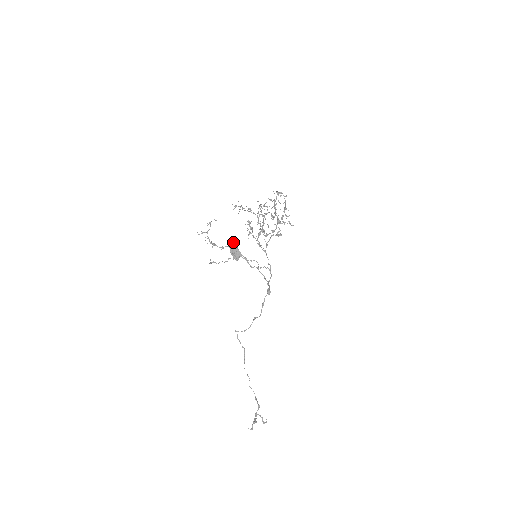
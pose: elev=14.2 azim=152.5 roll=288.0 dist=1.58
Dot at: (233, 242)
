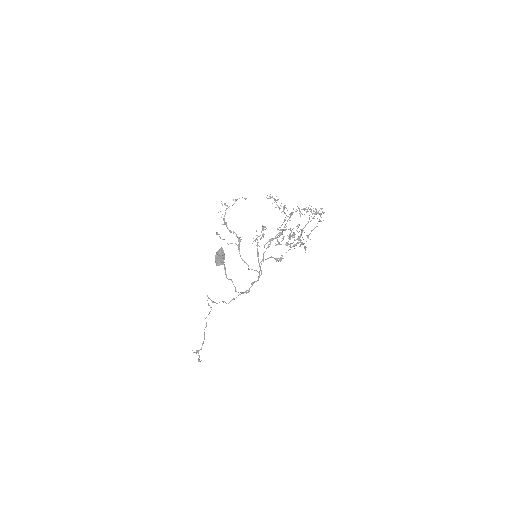
Dot at: (222, 249)
